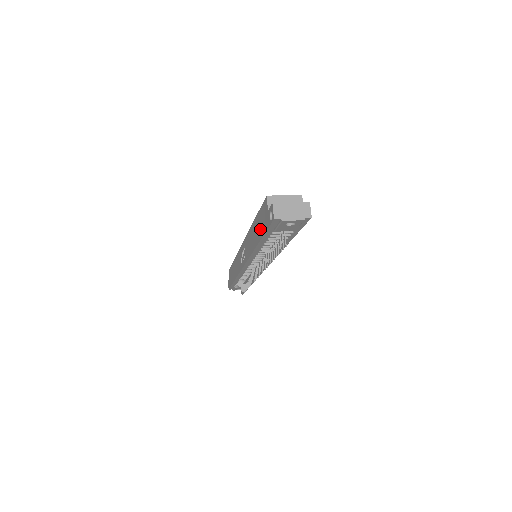
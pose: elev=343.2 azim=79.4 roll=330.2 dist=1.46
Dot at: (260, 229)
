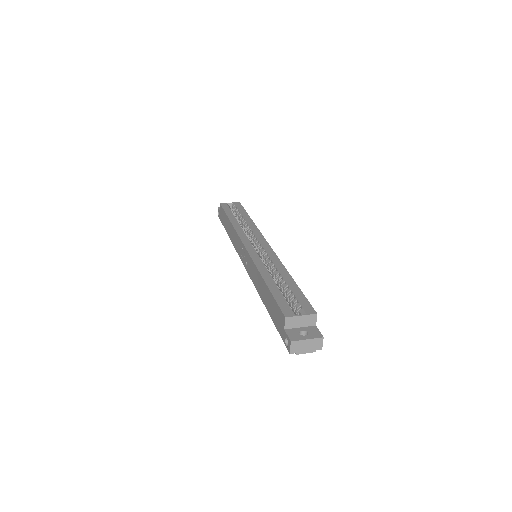
Dot at: (271, 310)
